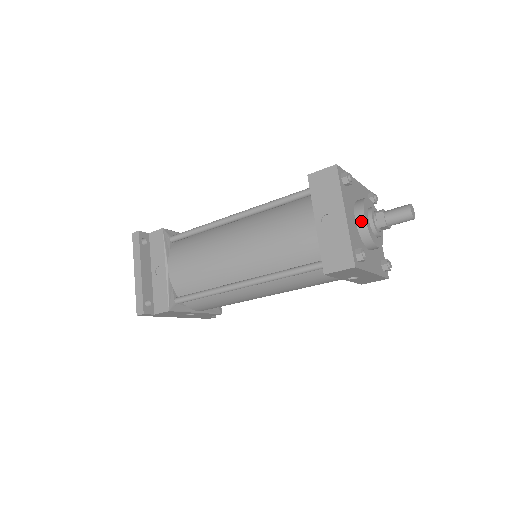
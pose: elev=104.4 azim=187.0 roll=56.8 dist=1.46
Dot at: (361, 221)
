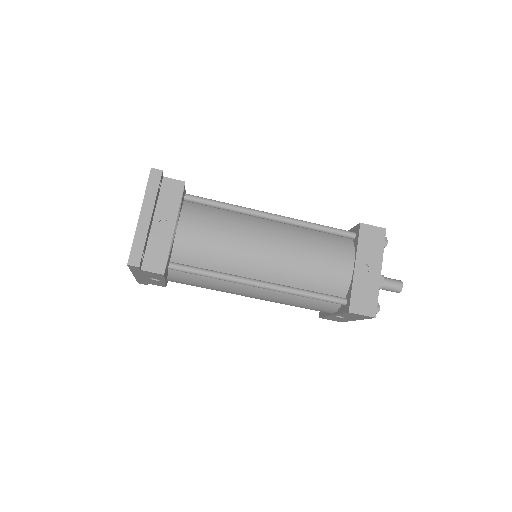
Dot at: occluded
